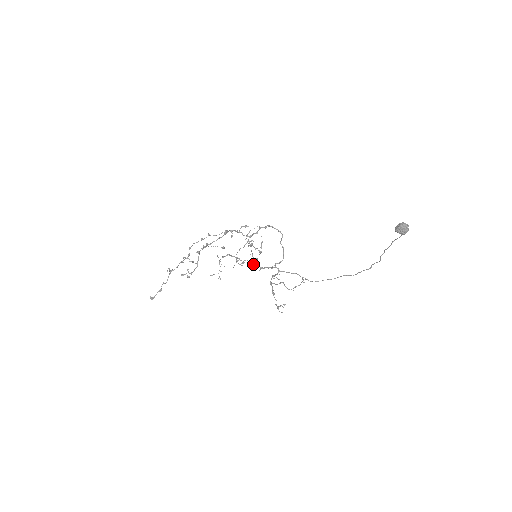
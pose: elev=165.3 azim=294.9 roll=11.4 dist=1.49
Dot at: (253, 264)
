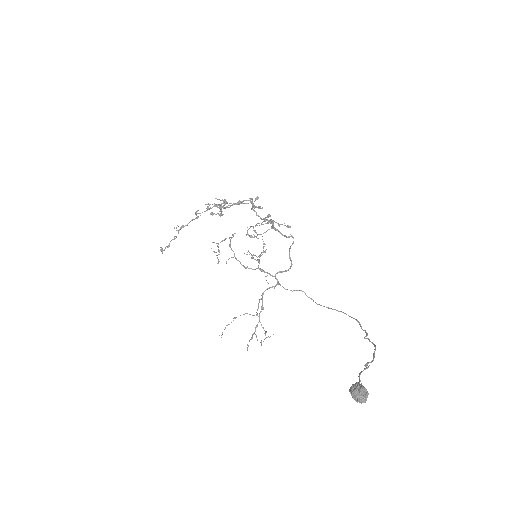
Dot at: occluded
